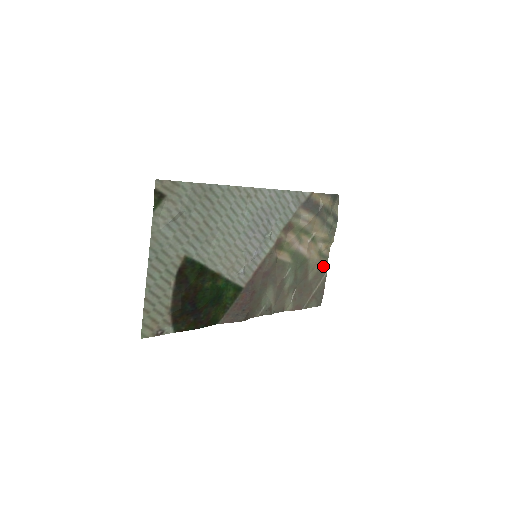
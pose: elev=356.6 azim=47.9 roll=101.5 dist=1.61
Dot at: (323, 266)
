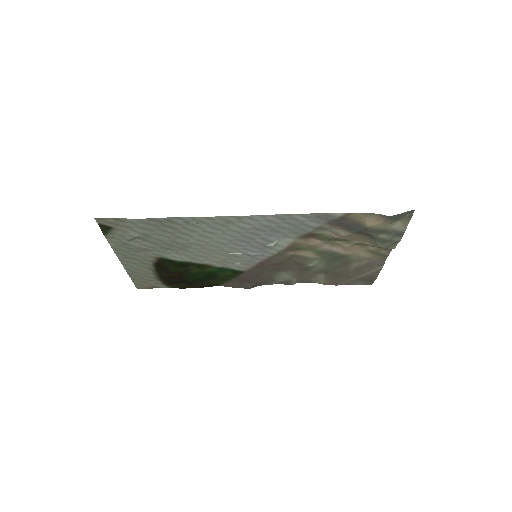
Dot at: (378, 261)
